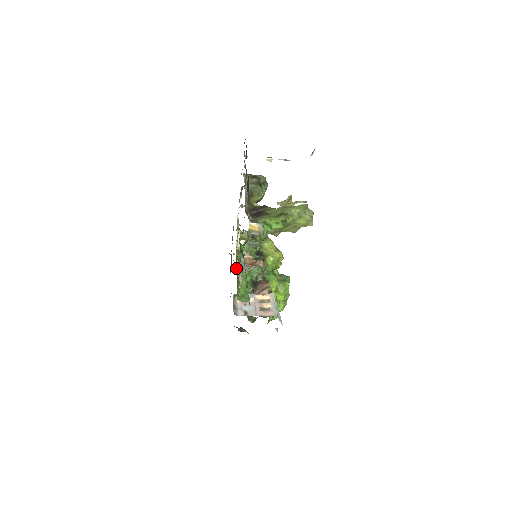
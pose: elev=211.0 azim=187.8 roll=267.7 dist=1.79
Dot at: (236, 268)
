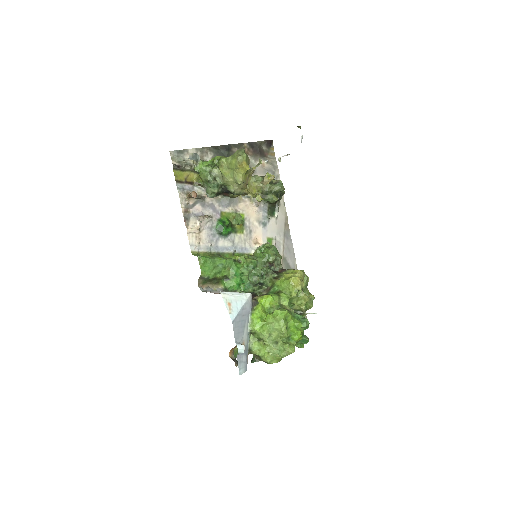
Dot at: occluded
